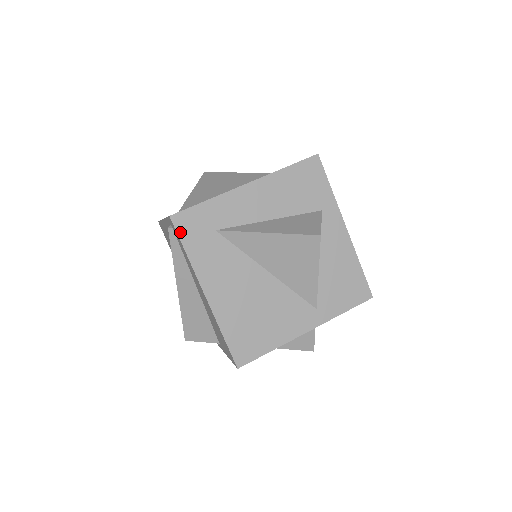
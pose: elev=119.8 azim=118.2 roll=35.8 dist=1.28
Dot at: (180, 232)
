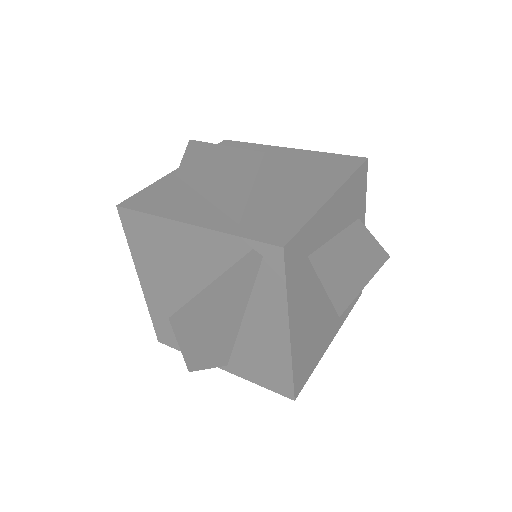
Dot at: (287, 266)
